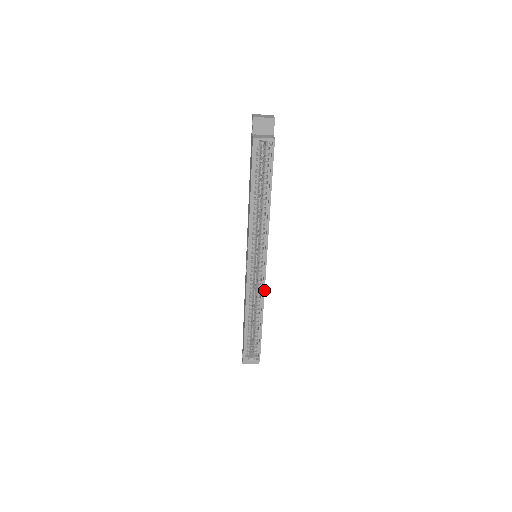
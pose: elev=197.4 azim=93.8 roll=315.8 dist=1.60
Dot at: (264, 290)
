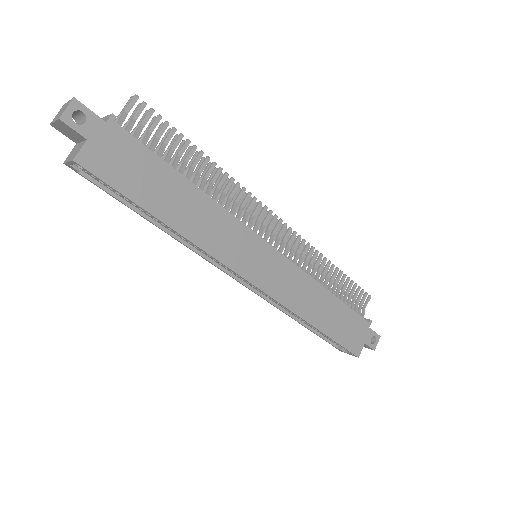
Dot at: (280, 303)
